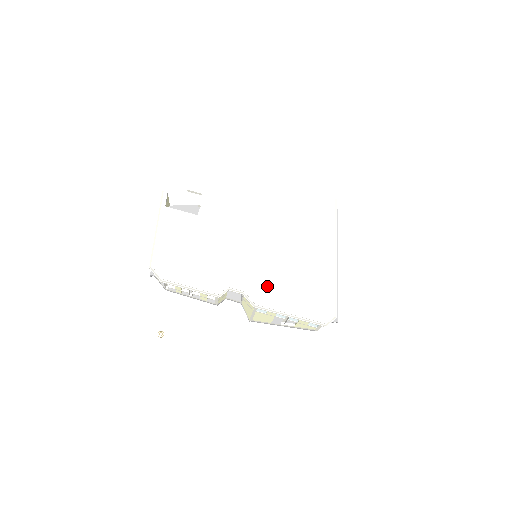
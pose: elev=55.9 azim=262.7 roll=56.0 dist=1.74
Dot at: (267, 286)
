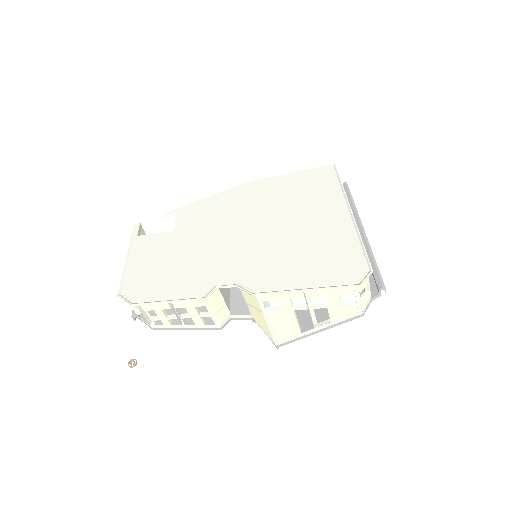
Dot at: (266, 267)
